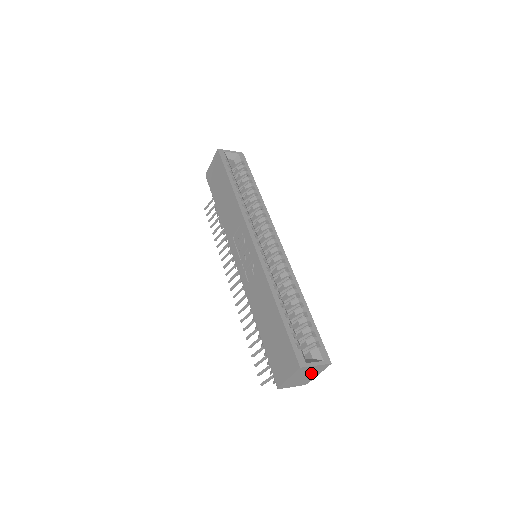
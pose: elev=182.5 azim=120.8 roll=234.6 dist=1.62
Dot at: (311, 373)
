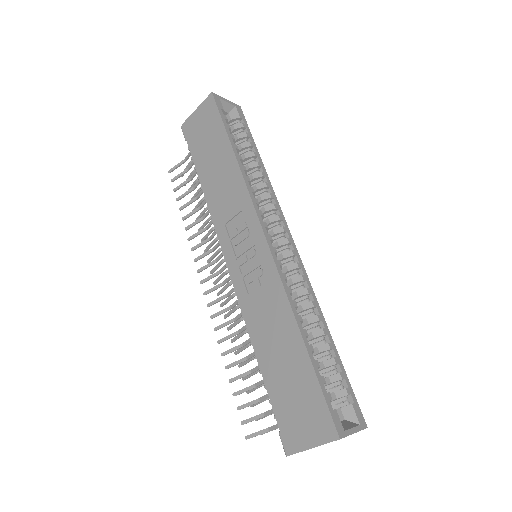
Dot at: occluded
